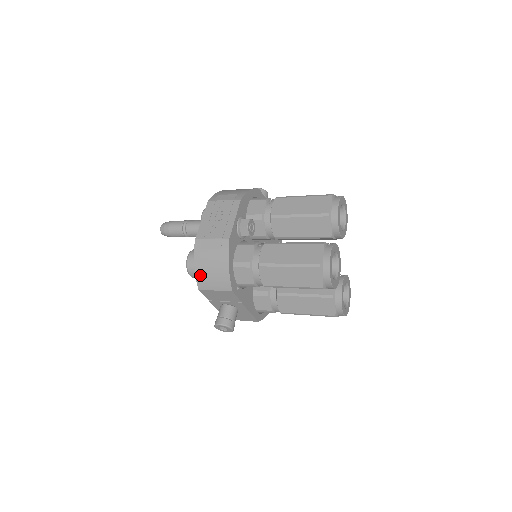
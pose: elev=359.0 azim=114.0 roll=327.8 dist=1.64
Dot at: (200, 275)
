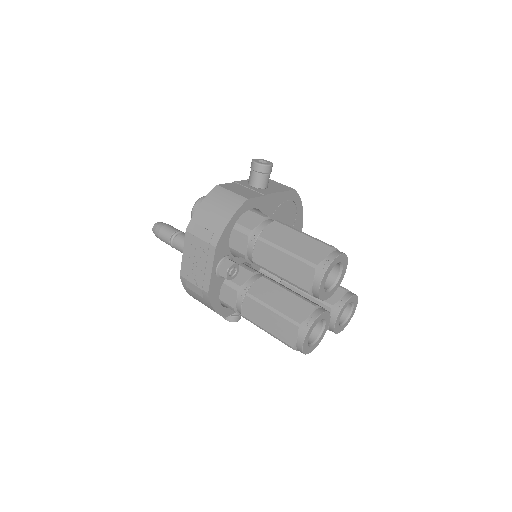
Dot at: (194, 298)
